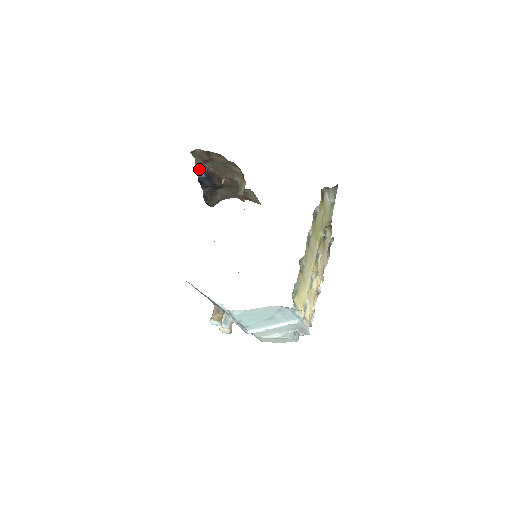
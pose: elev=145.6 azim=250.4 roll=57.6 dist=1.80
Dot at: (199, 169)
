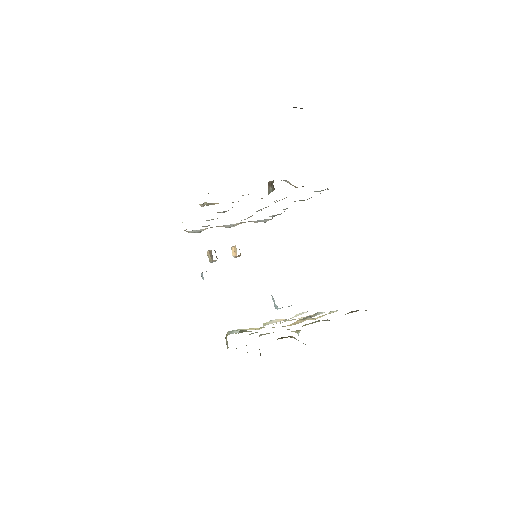
Dot at: occluded
